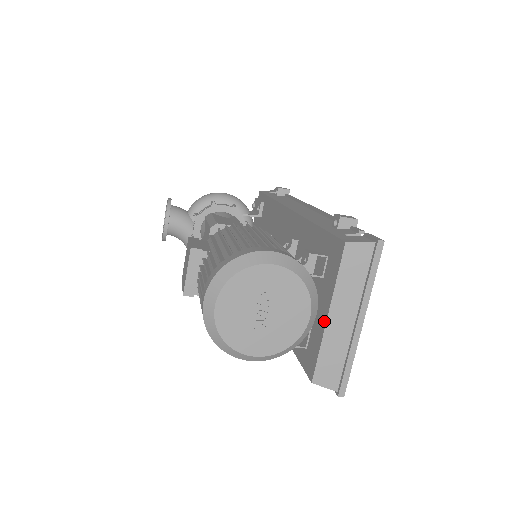
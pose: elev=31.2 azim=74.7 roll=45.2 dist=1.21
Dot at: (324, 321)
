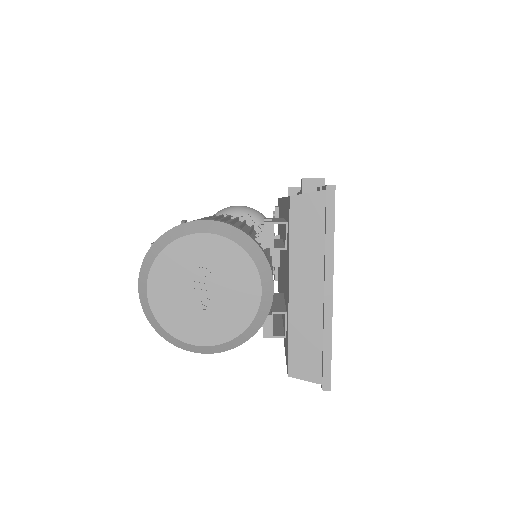
Dot at: (288, 297)
